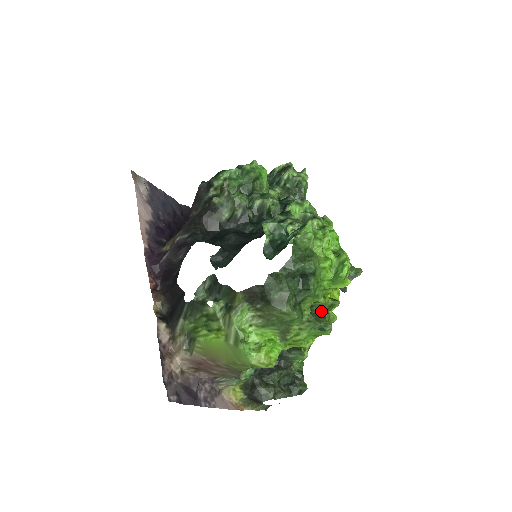
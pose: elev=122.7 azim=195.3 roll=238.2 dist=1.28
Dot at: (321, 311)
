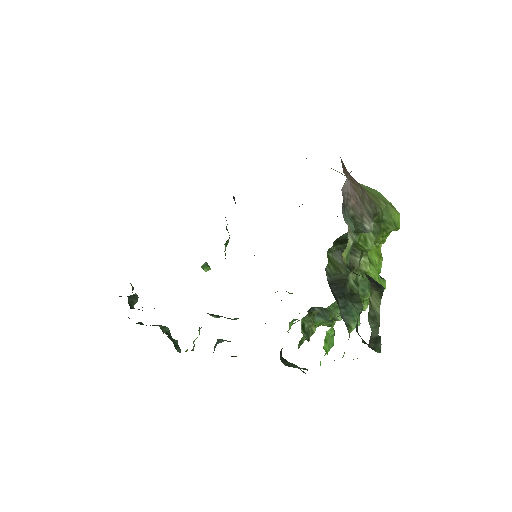
Dot at: occluded
